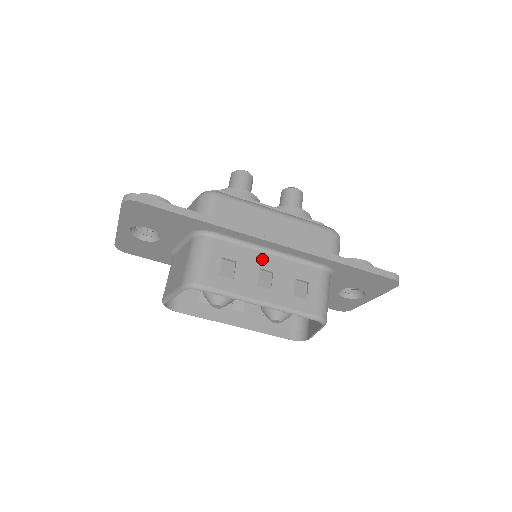
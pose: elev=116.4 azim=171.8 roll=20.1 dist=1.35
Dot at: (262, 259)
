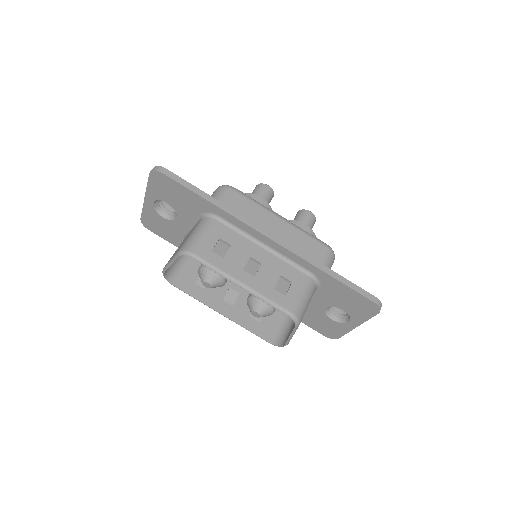
Dot at: (255, 250)
